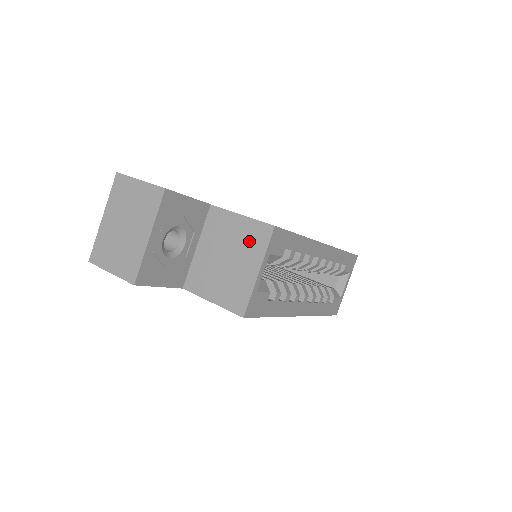
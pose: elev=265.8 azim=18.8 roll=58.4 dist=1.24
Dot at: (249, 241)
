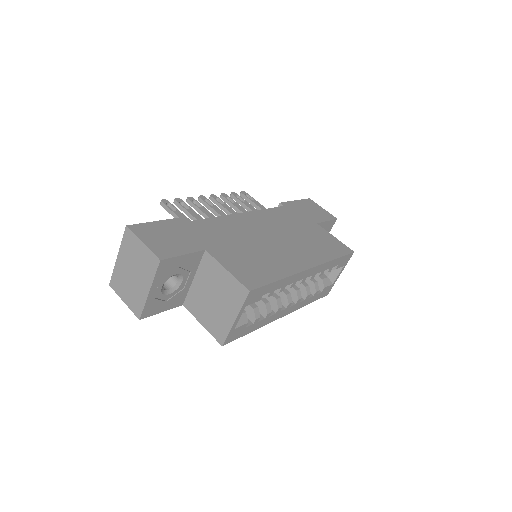
Dot at: (230, 293)
